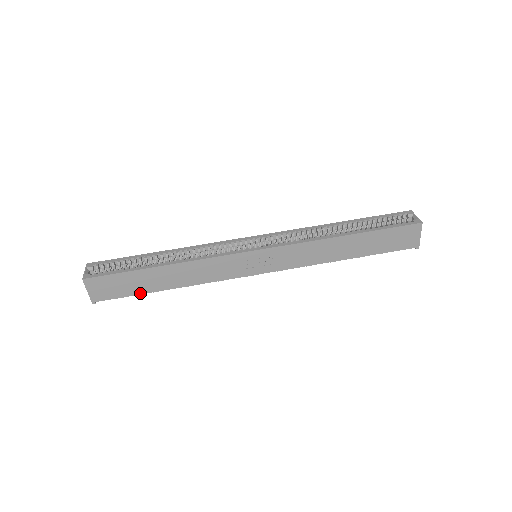
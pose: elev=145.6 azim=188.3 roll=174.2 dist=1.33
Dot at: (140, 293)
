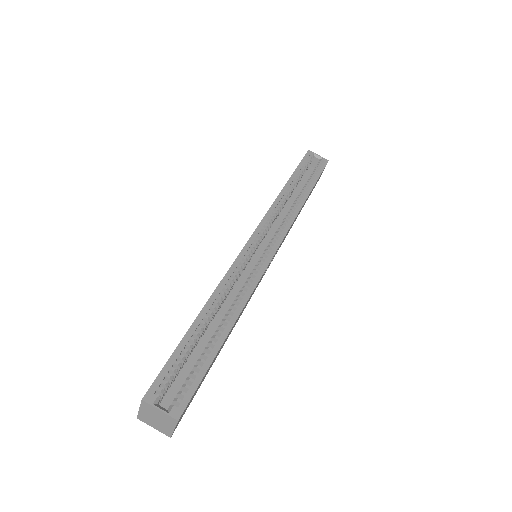
Dot at: occluded
